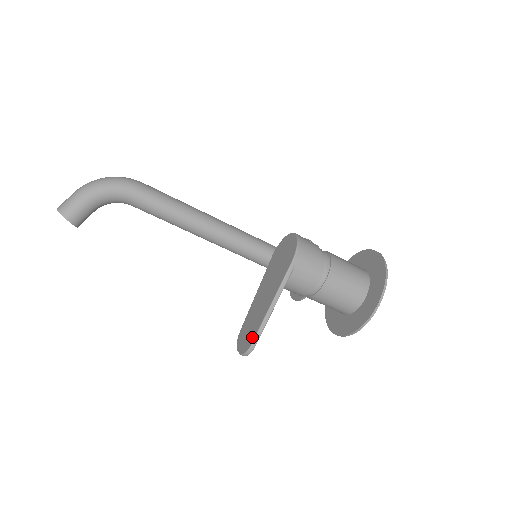
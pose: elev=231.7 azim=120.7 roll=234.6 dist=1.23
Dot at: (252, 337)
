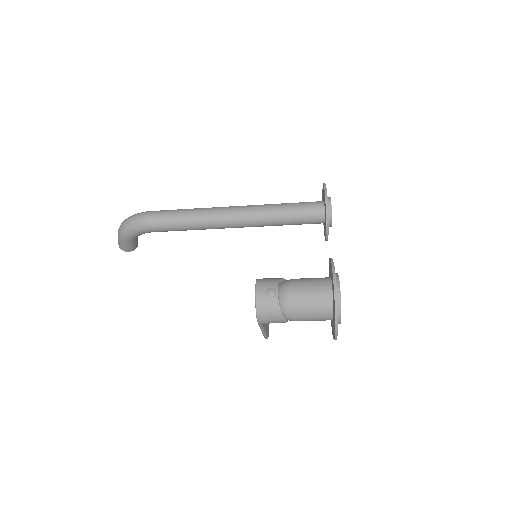
Dot at: occluded
